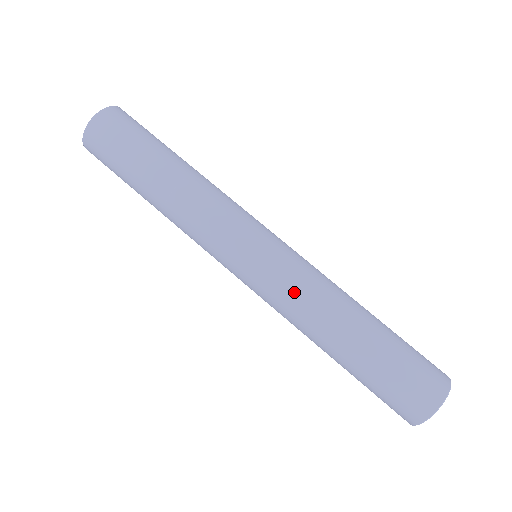
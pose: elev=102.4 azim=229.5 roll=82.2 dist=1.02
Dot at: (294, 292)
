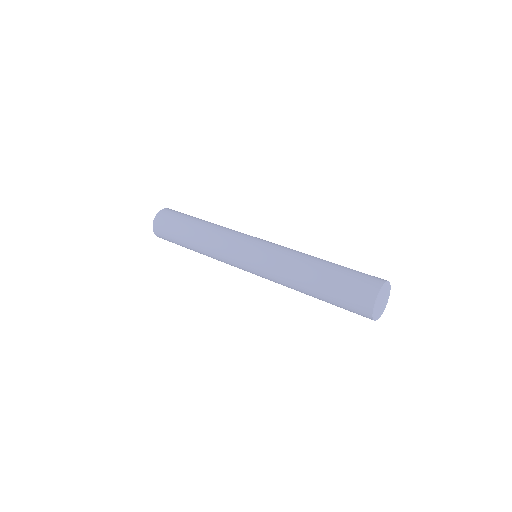
Dot at: (283, 250)
